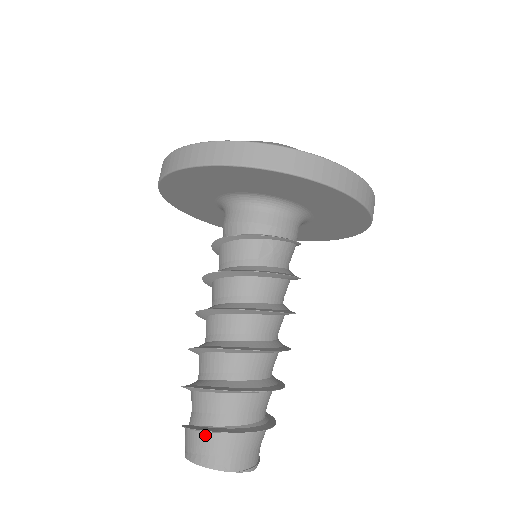
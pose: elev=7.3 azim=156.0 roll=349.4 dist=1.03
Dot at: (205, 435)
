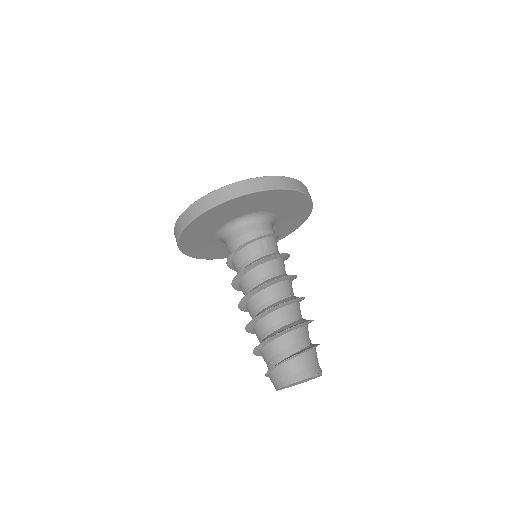
Dot at: (285, 365)
